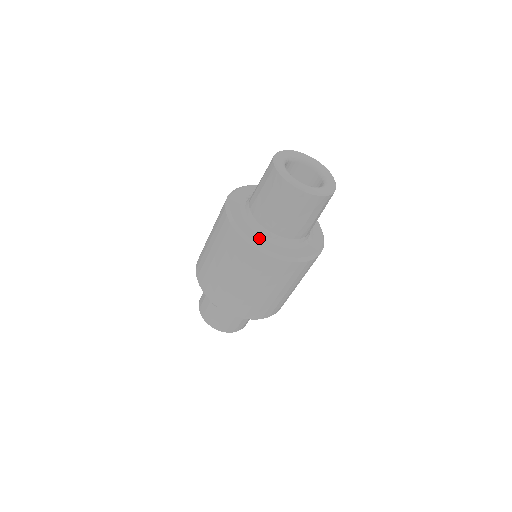
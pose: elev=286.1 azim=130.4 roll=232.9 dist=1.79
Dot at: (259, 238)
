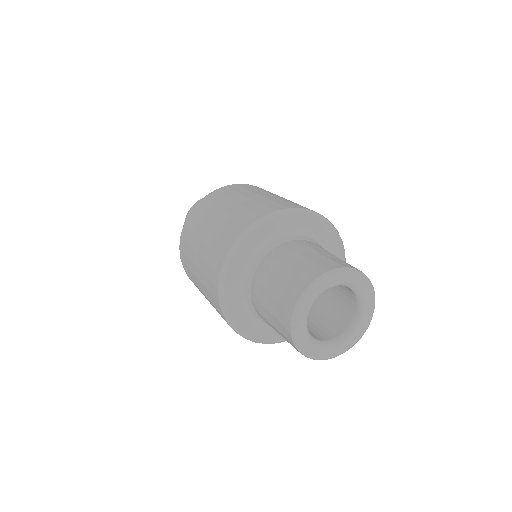
Dot at: (243, 317)
